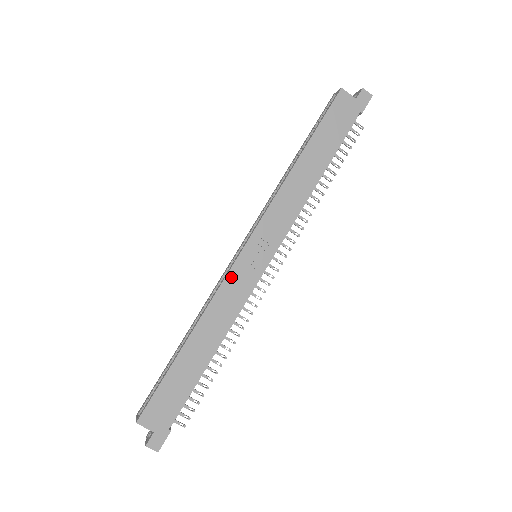
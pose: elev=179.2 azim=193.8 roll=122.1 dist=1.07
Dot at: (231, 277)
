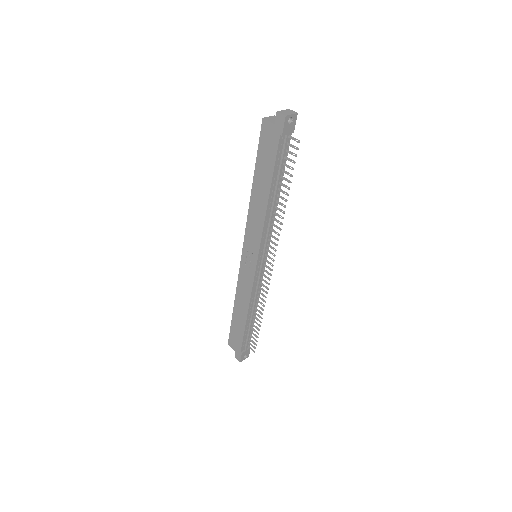
Dot at: (241, 271)
